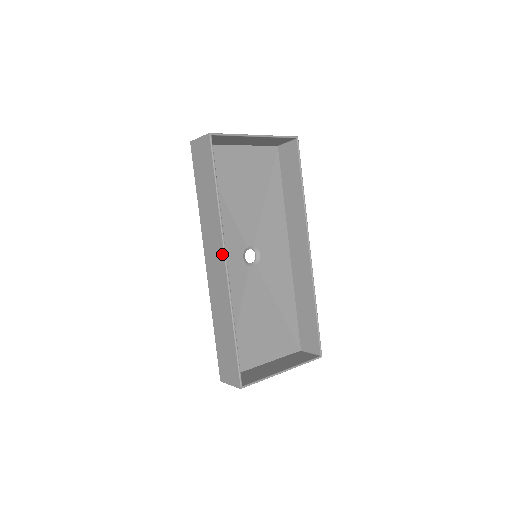
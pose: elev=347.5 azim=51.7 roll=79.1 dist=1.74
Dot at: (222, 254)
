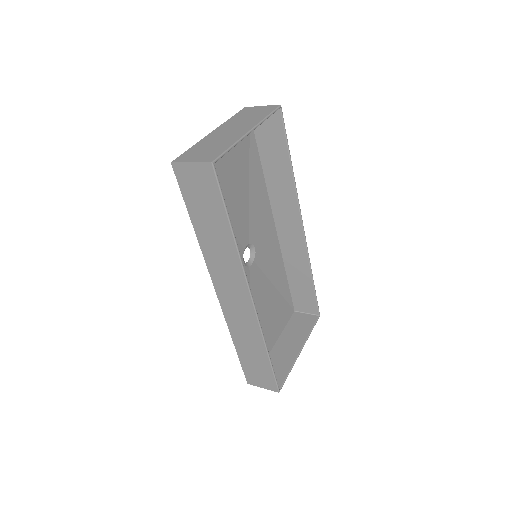
Dot at: (245, 290)
